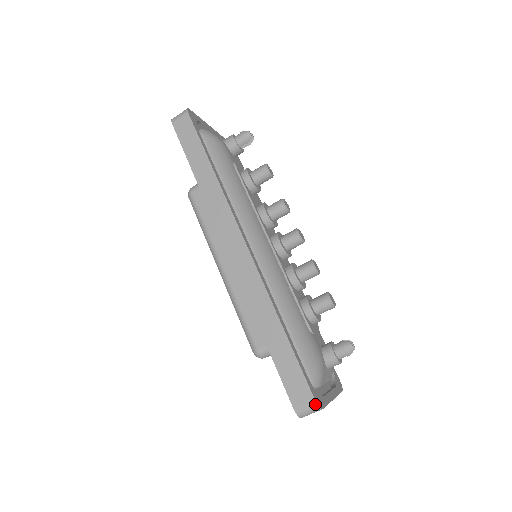
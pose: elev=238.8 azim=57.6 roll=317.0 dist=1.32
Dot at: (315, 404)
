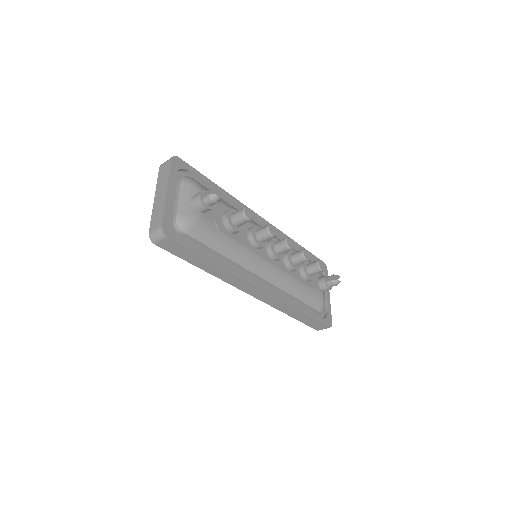
Dot at: occluded
